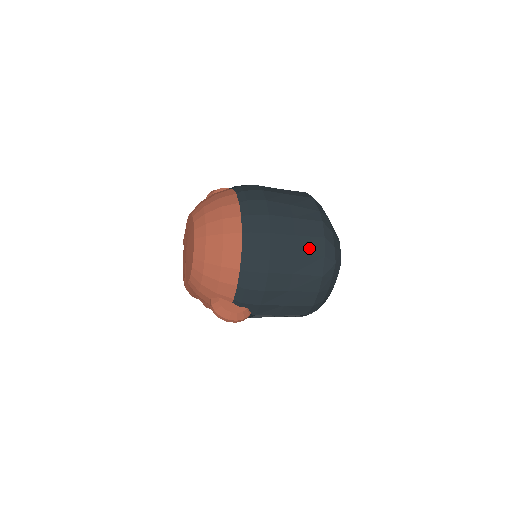
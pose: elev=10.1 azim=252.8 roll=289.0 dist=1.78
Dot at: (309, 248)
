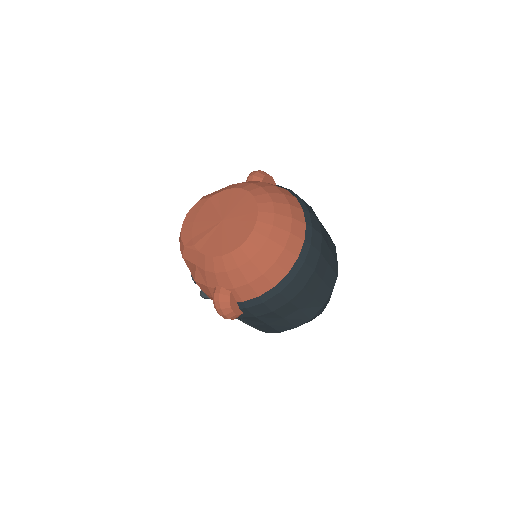
Dot at: (321, 295)
